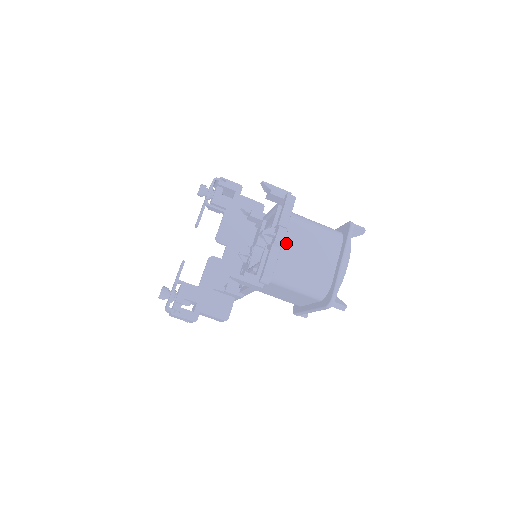
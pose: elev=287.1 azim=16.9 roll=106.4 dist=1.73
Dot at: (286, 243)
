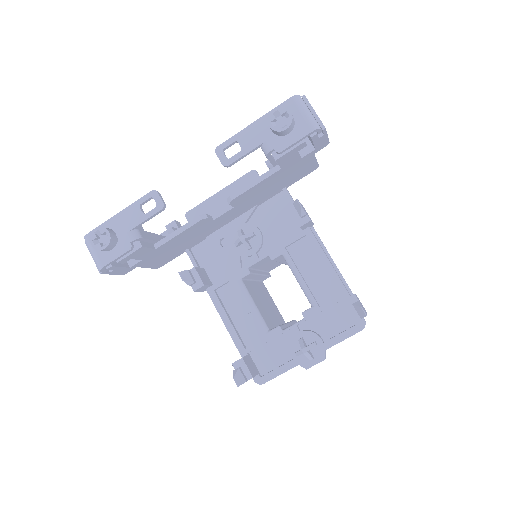
Dot at: occluded
